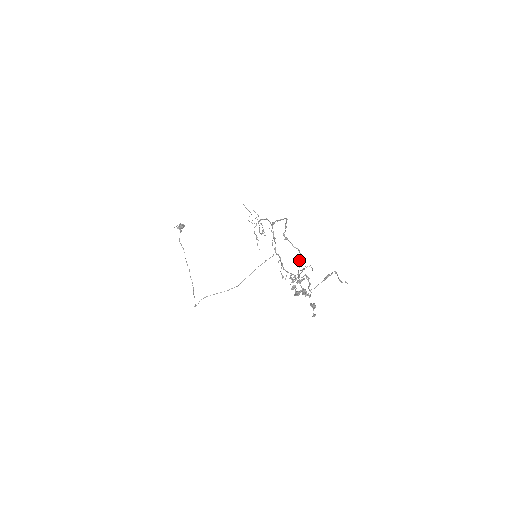
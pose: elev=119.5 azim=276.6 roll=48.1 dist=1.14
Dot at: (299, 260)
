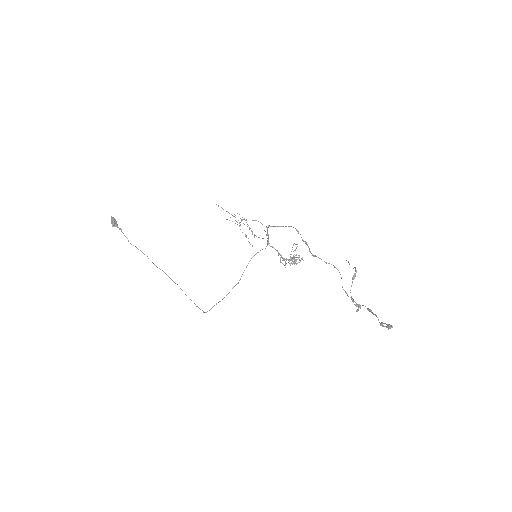
Dot at: (341, 277)
